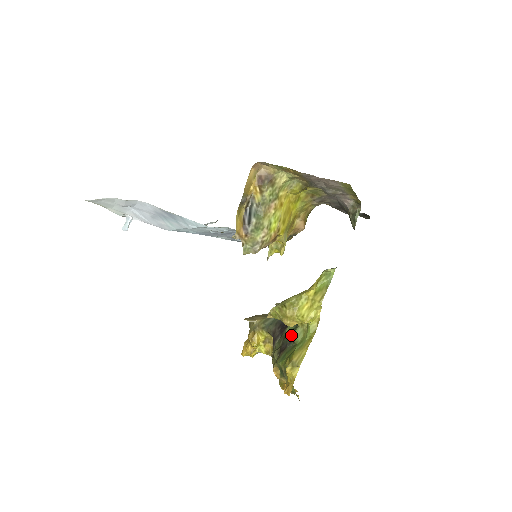
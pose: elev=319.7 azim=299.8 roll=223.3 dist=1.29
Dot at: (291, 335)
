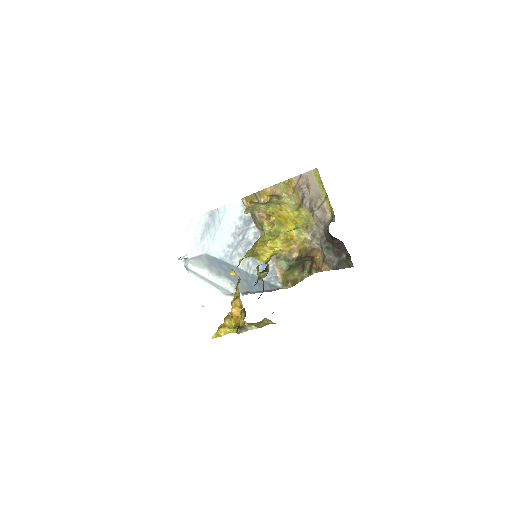
Dot at: occluded
